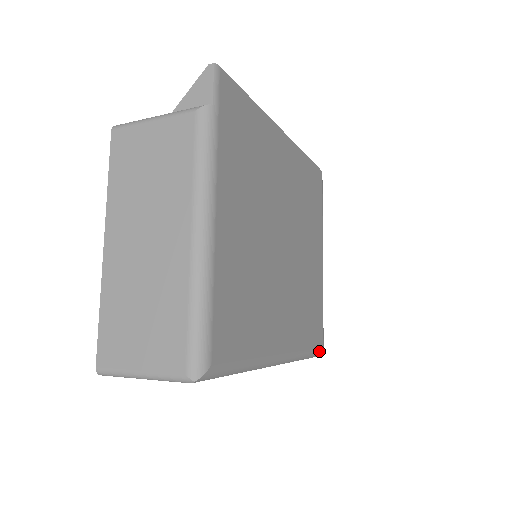
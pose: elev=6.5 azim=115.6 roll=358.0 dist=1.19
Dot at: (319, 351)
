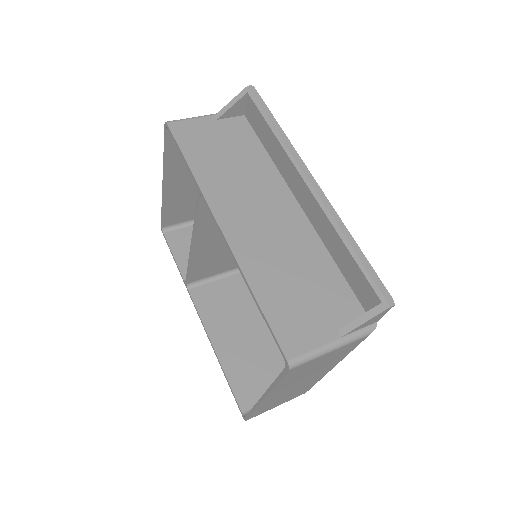
Dot at: occluded
